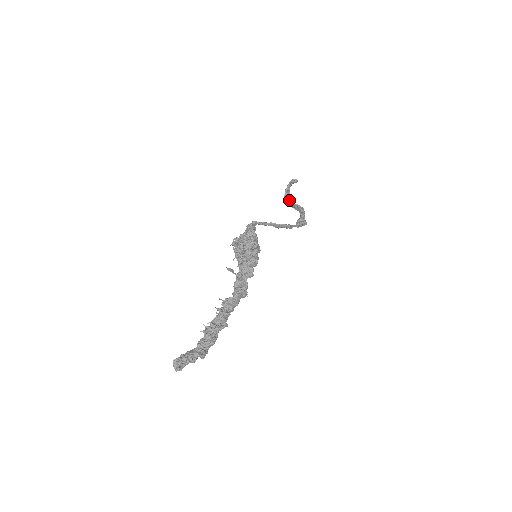
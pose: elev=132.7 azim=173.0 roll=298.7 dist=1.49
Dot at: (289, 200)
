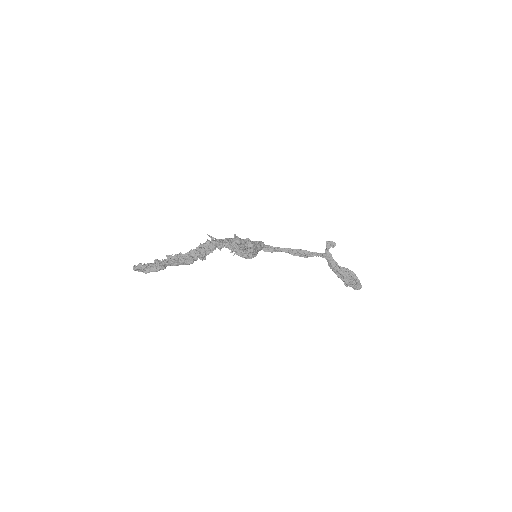
Dot at: (334, 264)
